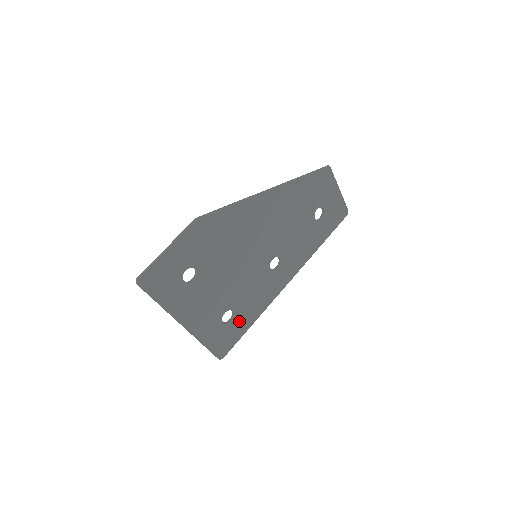
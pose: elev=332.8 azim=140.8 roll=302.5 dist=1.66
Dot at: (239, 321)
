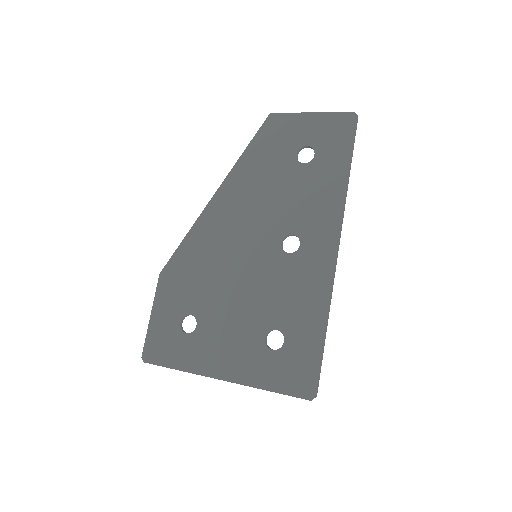
Dot at: (298, 336)
